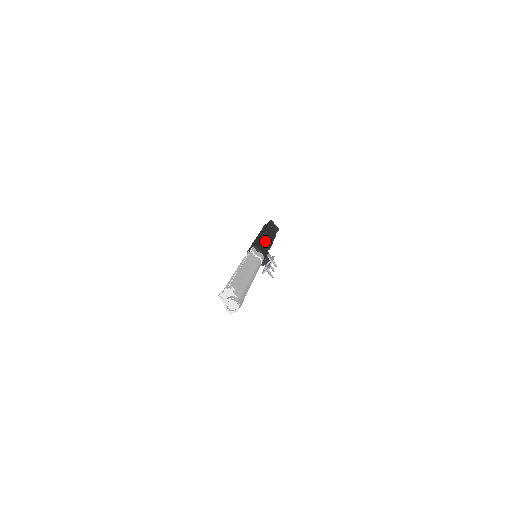
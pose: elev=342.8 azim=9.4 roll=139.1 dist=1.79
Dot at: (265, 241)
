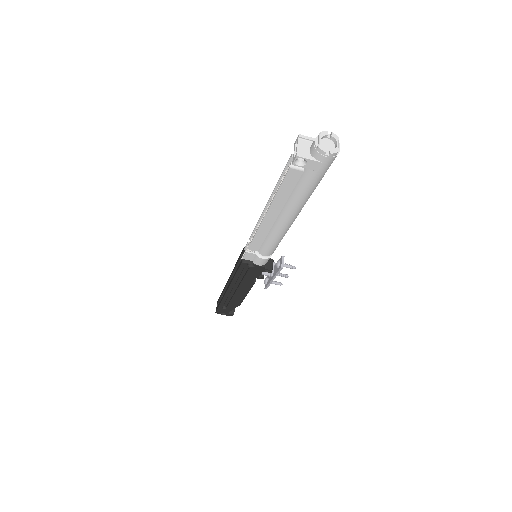
Dot at: occluded
